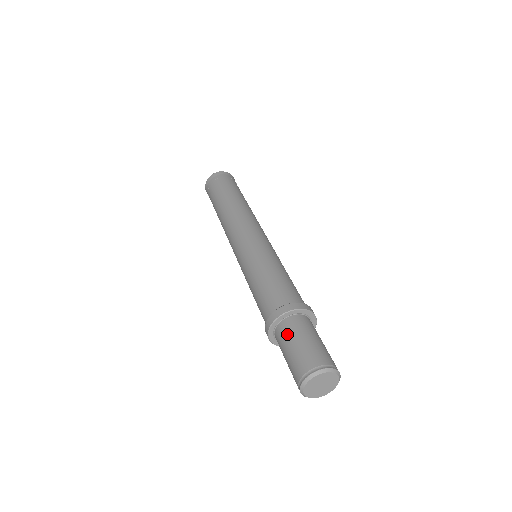
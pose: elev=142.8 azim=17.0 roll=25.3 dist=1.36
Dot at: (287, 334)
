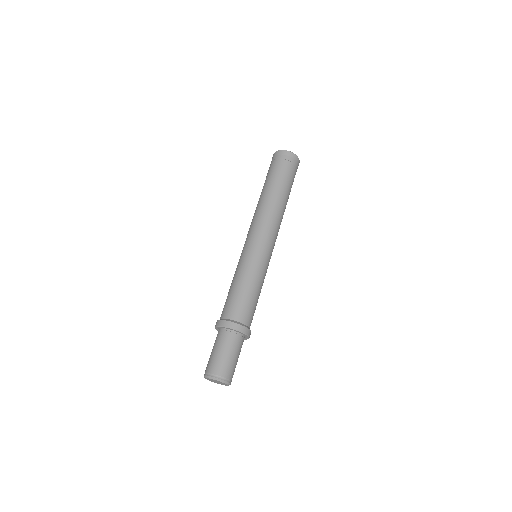
Dot at: (223, 341)
